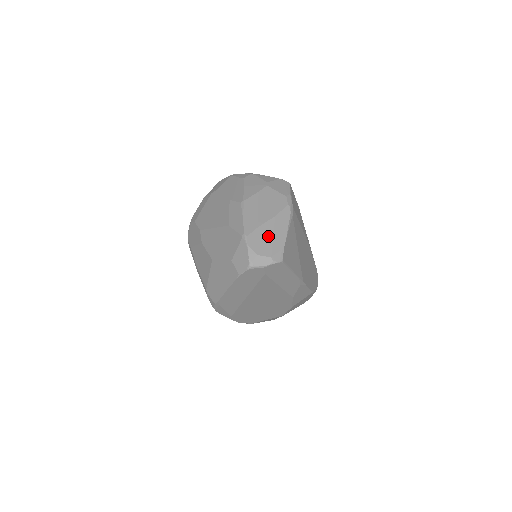
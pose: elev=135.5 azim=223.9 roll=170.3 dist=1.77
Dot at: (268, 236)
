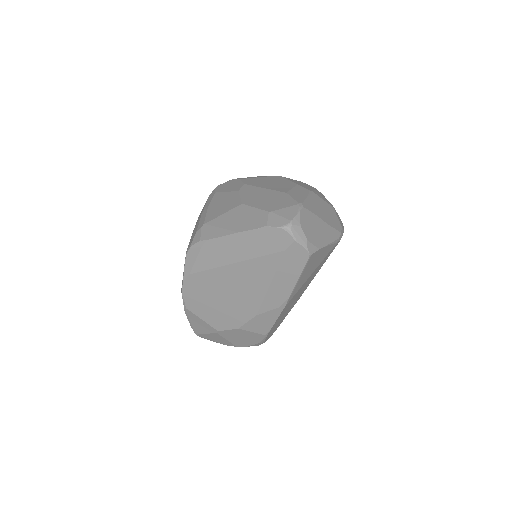
Dot at: (316, 227)
